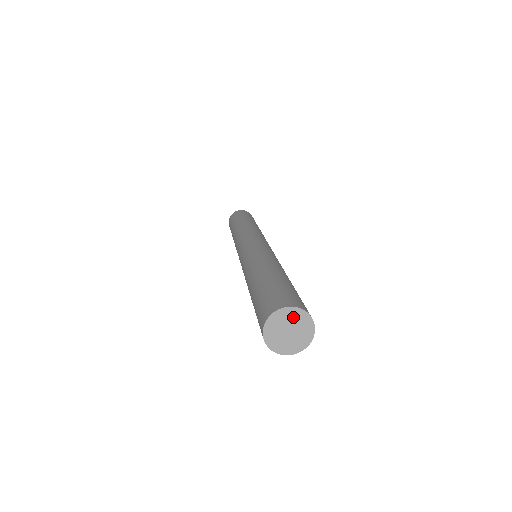
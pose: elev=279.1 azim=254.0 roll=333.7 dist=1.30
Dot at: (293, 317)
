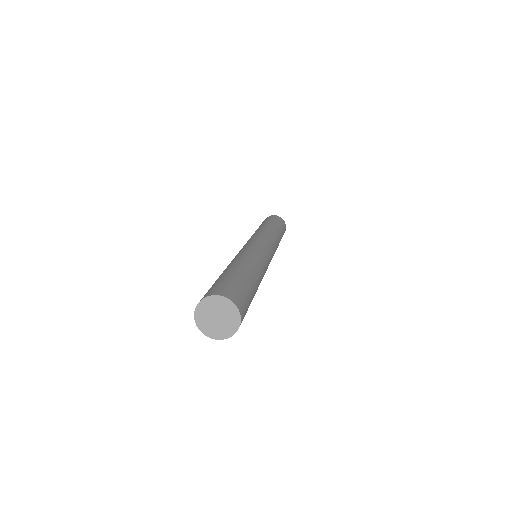
Dot at: (230, 314)
